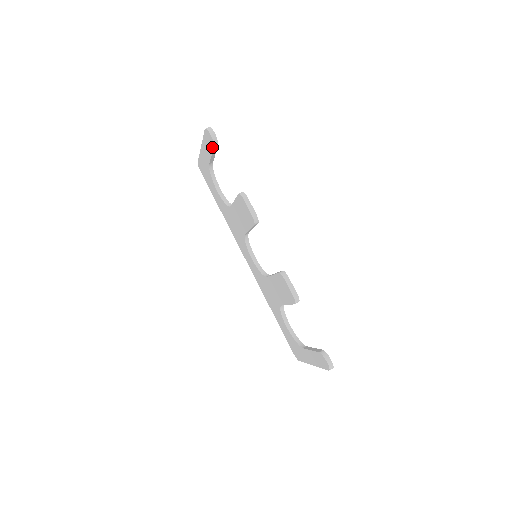
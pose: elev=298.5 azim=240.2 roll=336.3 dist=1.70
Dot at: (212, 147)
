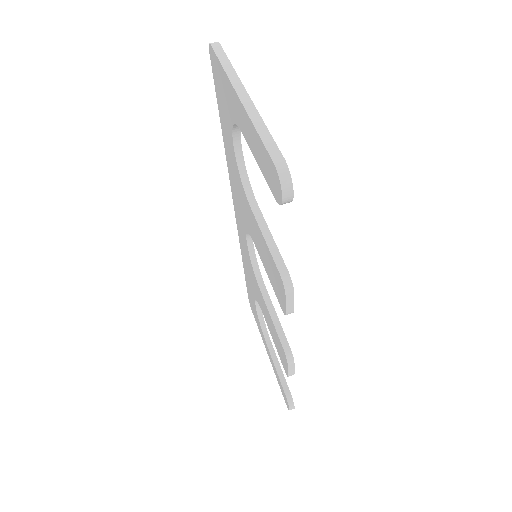
Dot at: (270, 187)
